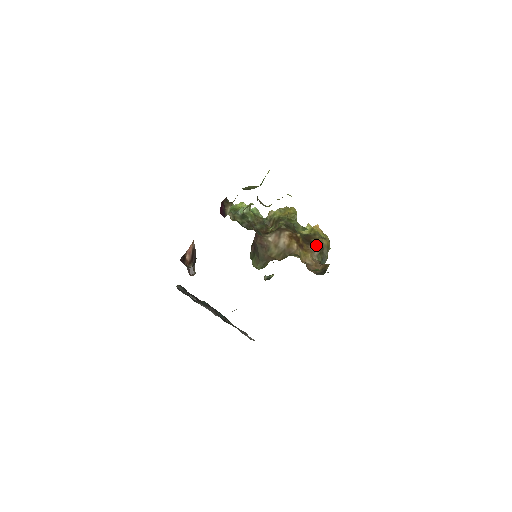
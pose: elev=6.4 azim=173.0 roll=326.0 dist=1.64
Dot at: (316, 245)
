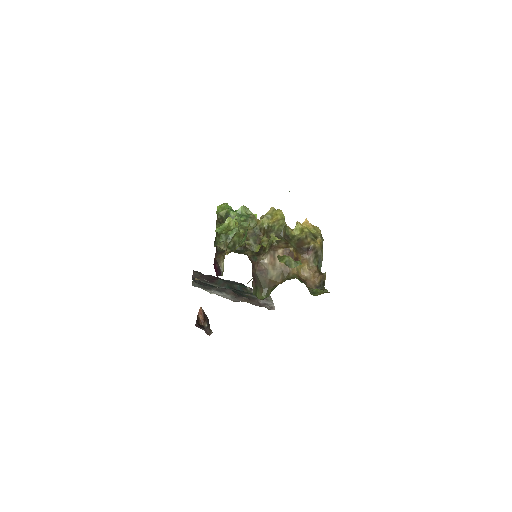
Dot at: (310, 252)
